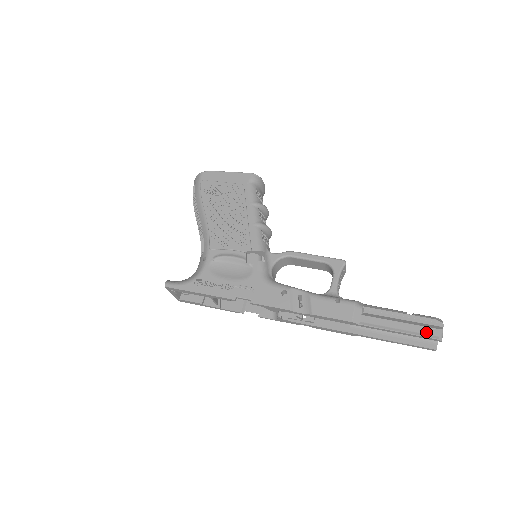
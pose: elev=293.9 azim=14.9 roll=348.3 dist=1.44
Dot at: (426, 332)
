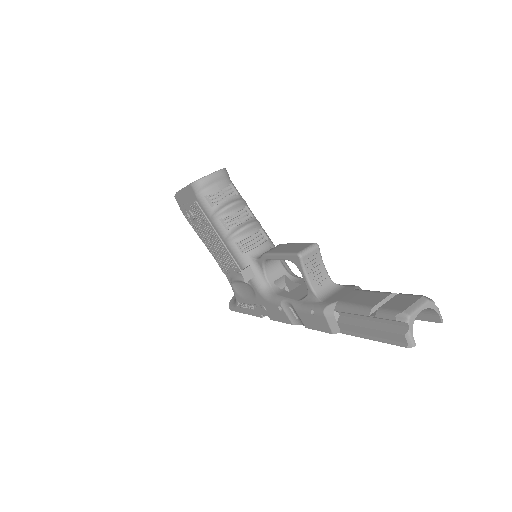
Dot at: (393, 339)
